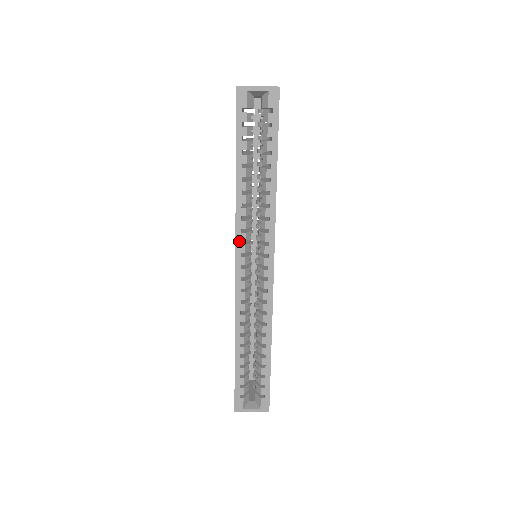
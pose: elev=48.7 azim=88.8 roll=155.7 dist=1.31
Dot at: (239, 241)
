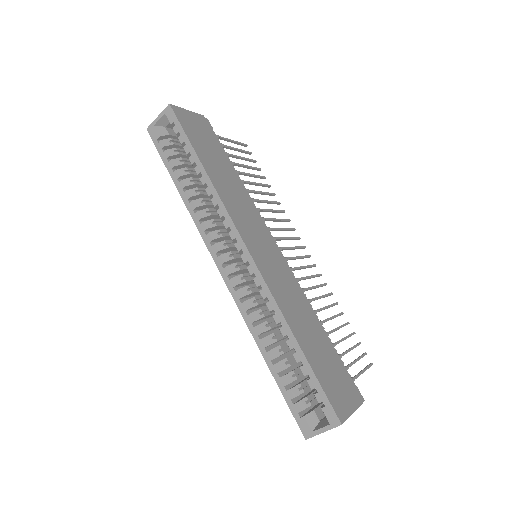
Dot at: (208, 243)
